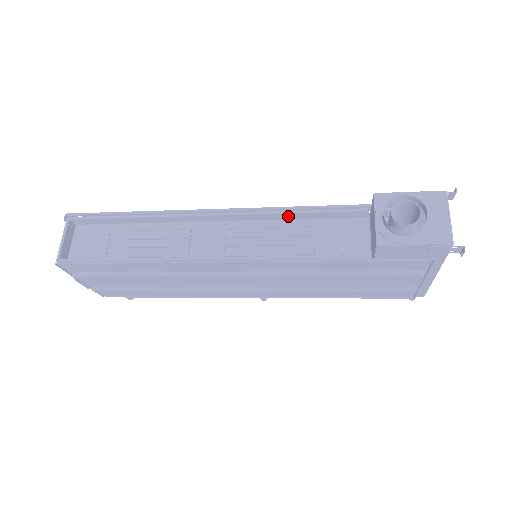
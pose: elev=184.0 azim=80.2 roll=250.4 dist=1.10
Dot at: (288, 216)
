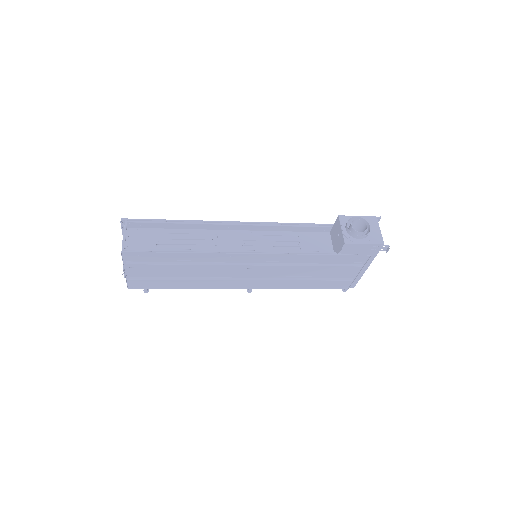
Dot at: (282, 229)
